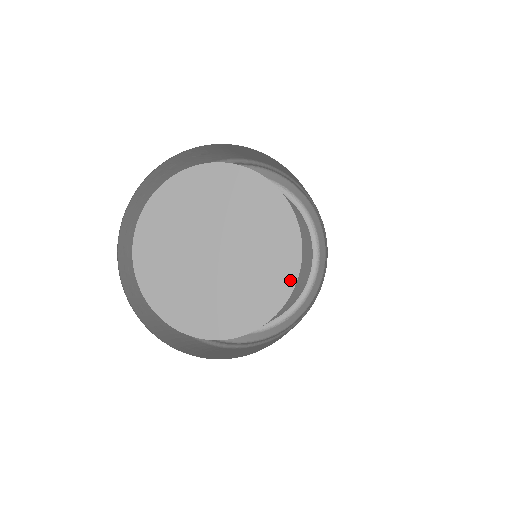
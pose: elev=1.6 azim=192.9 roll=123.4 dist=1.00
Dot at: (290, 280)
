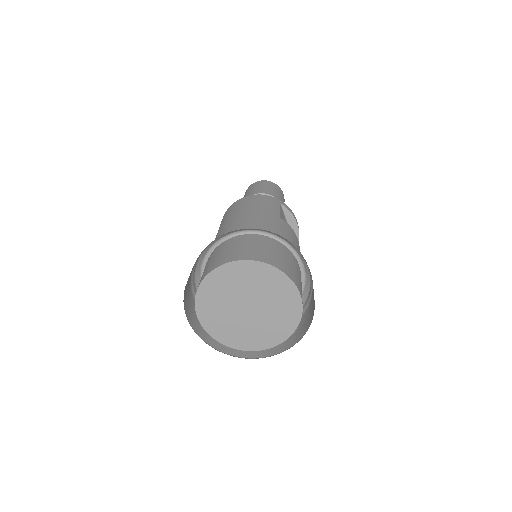
Dot at: (289, 333)
